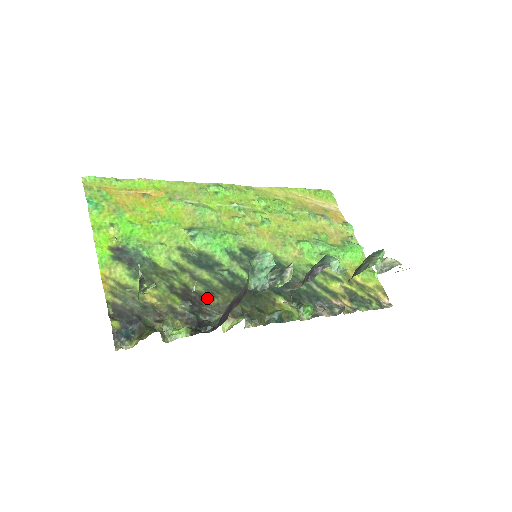
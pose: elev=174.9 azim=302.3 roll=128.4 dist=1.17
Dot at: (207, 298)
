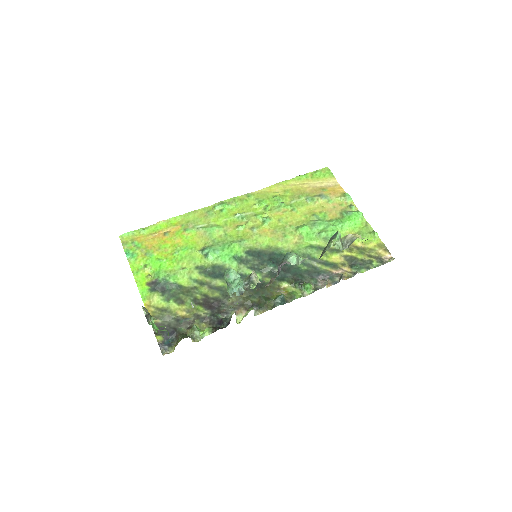
Dot at: (223, 300)
